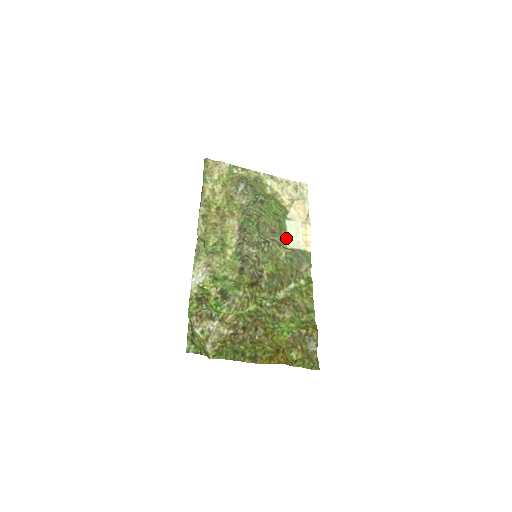
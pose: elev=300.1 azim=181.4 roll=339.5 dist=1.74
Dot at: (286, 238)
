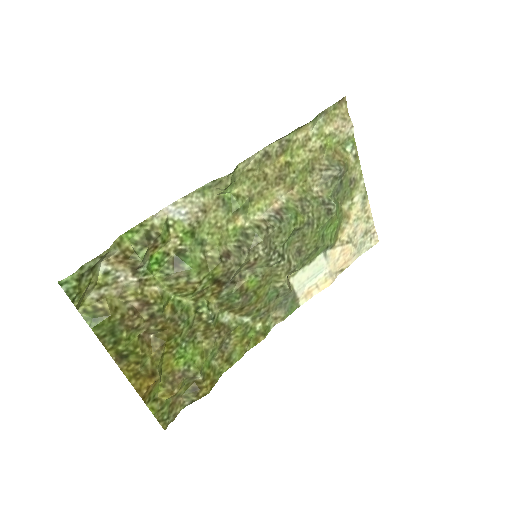
Dot at: (300, 270)
